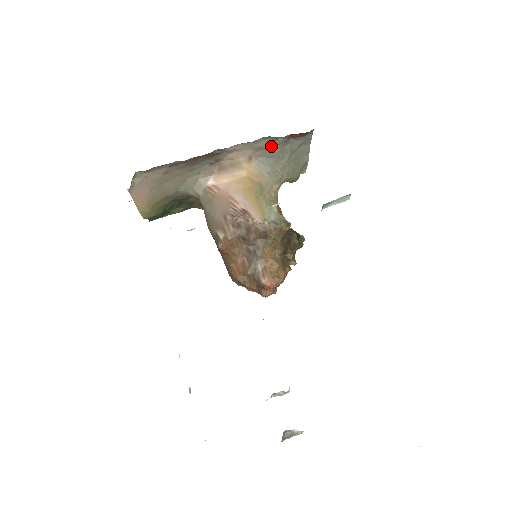
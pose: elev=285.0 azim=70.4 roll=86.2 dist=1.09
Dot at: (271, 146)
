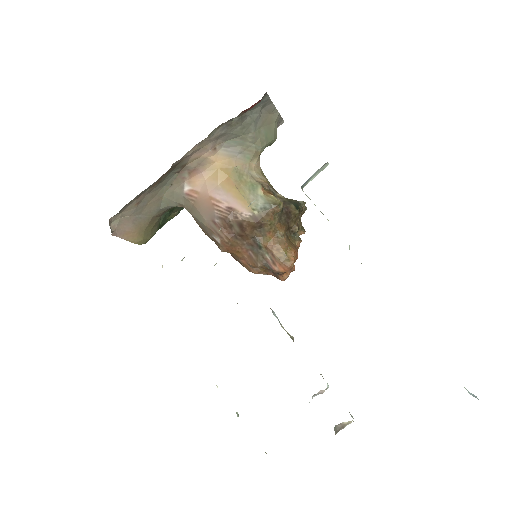
Dot at: (229, 129)
